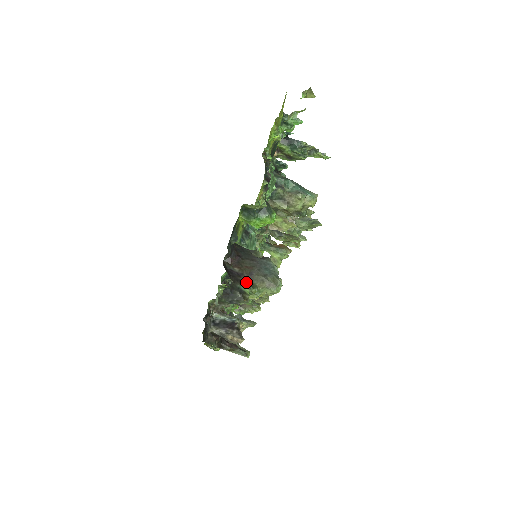
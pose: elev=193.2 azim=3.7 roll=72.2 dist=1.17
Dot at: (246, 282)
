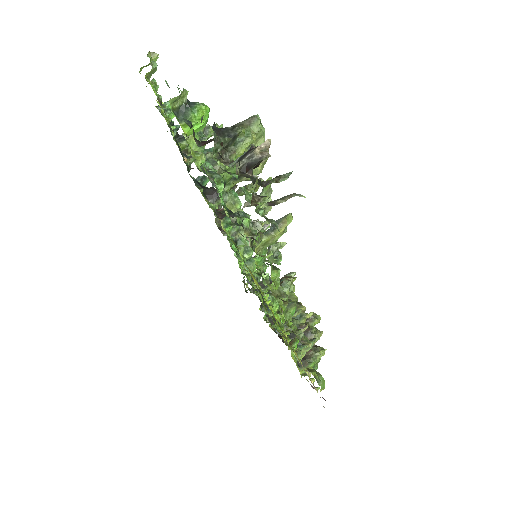
Dot at: occluded
